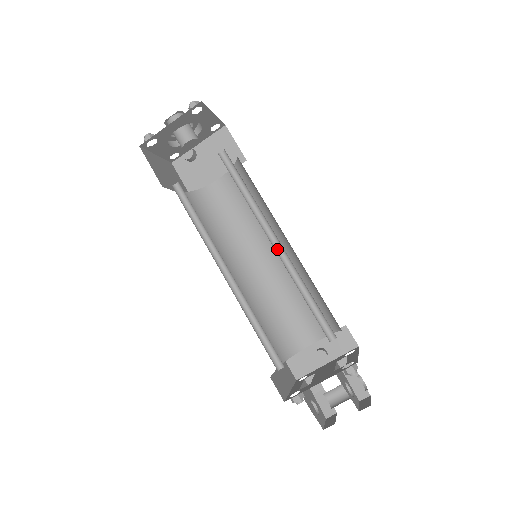
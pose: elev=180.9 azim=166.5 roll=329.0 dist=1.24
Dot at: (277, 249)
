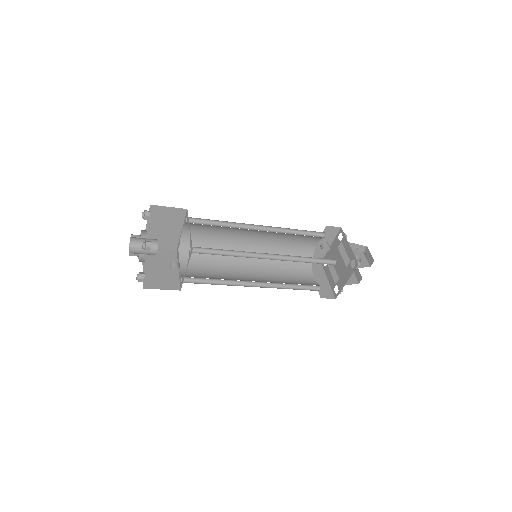
Dot at: (271, 256)
